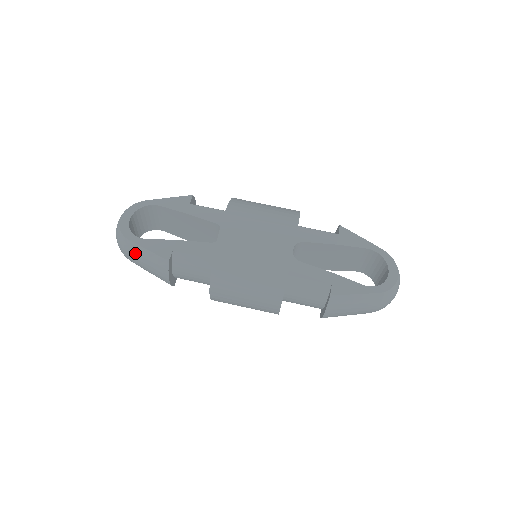
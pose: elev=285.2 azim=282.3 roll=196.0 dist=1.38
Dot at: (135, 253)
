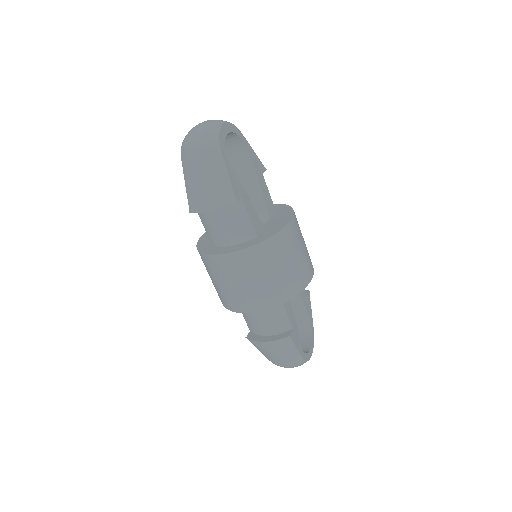
Dot at: (213, 163)
